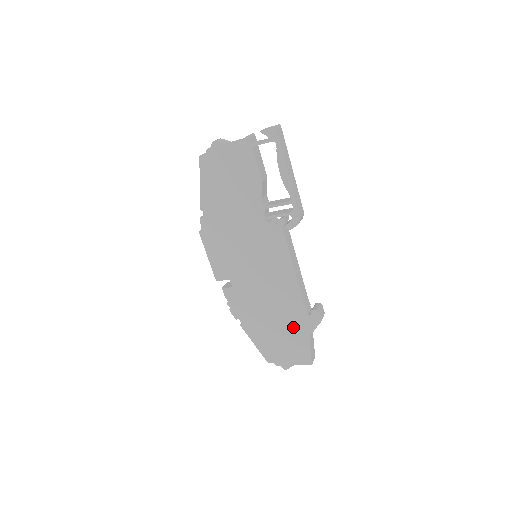
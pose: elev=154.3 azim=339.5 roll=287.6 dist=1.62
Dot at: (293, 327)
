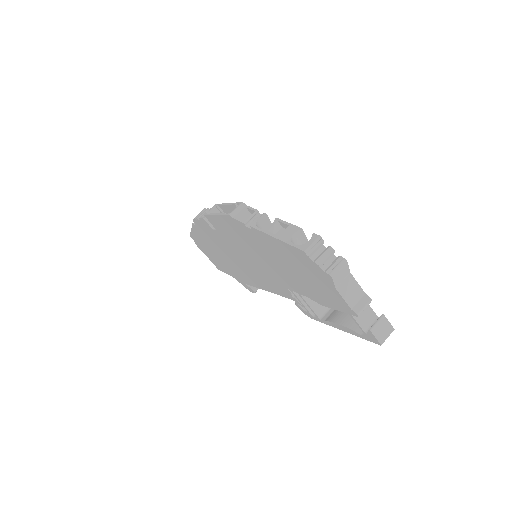
Dot at: (229, 269)
